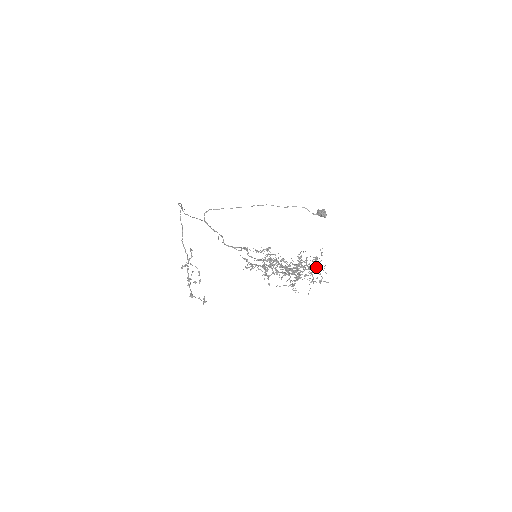
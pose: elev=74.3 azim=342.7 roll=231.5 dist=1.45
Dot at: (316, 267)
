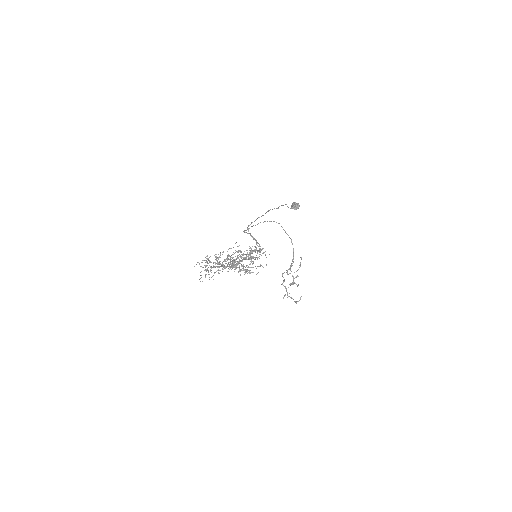
Dot at: (235, 259)
